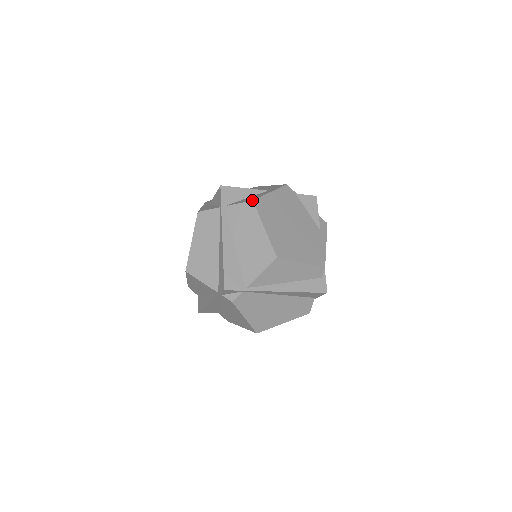
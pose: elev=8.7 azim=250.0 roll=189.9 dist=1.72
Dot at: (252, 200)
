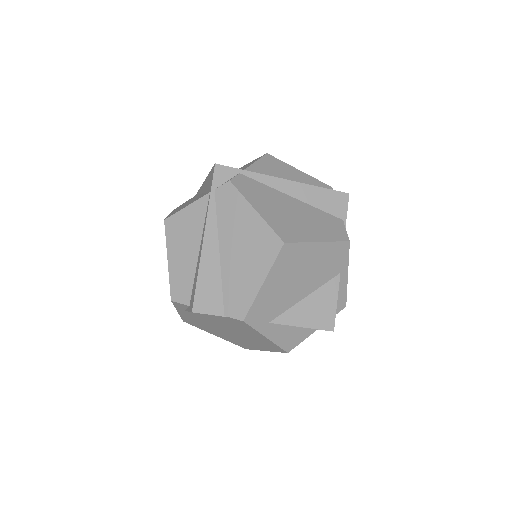
Dot at: occluded
